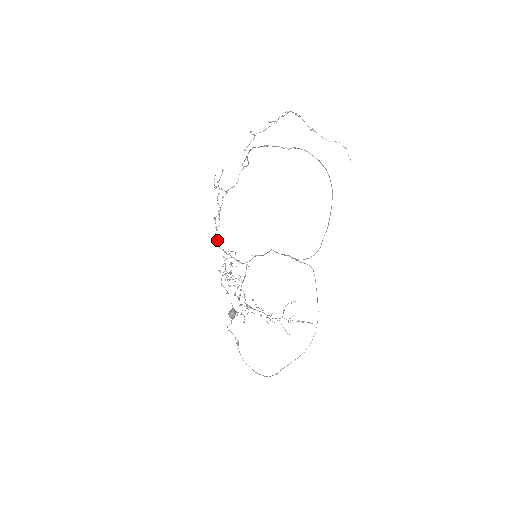
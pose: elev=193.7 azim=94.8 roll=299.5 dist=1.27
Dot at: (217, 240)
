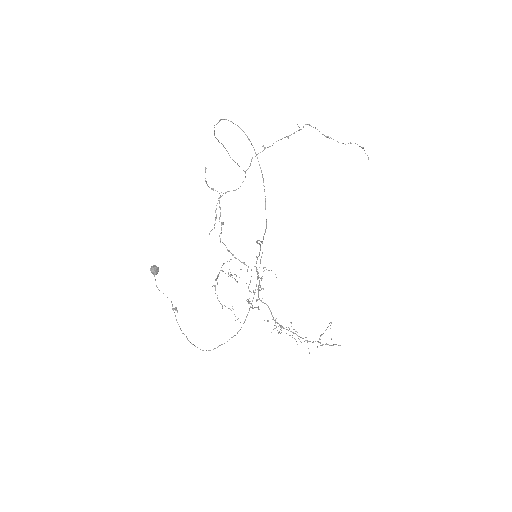
Dot at: occluded
